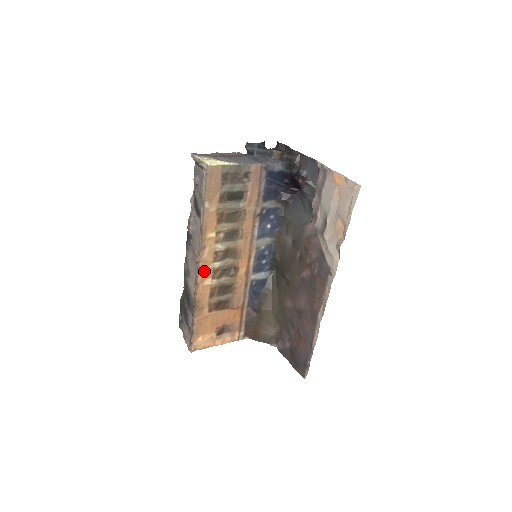
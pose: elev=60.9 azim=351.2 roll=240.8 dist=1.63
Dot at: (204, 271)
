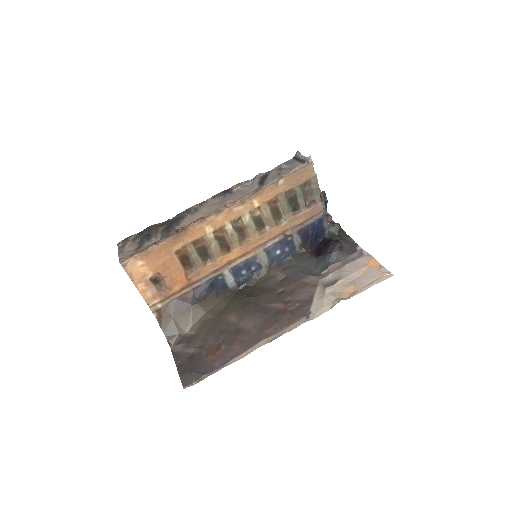
Dot at: (219, 218)
